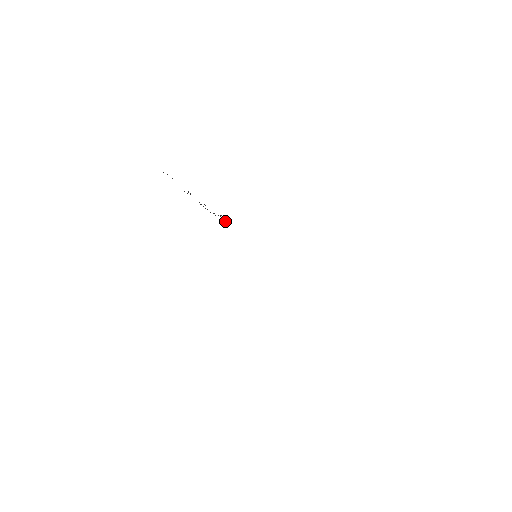
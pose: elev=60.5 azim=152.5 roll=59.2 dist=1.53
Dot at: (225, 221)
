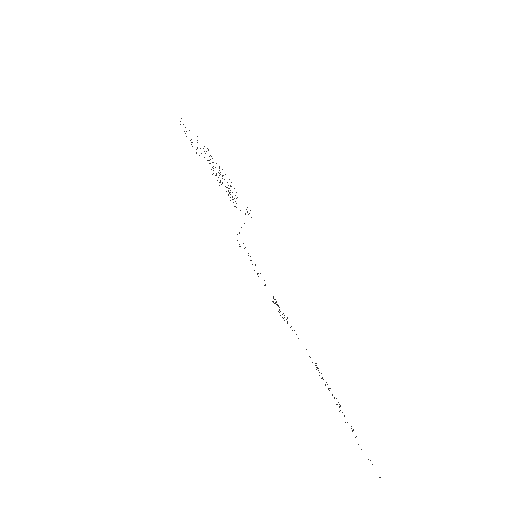
Dot at: occluded
